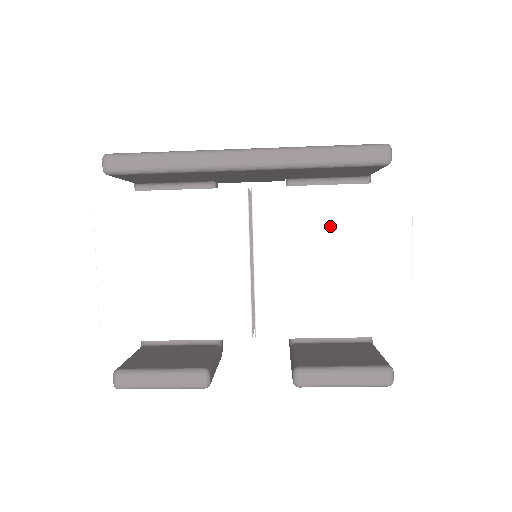
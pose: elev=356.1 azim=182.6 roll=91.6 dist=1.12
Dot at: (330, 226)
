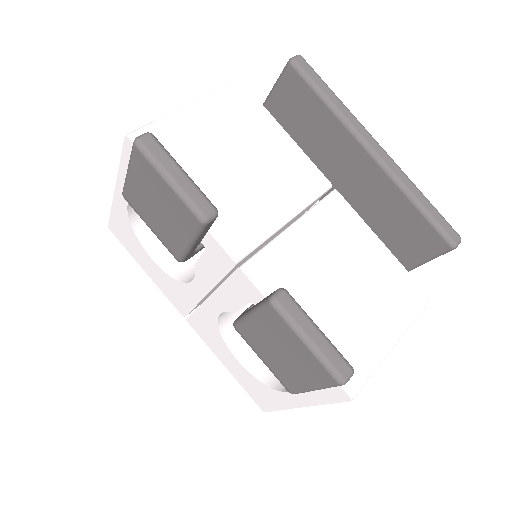
Dot at: (362, 263)
